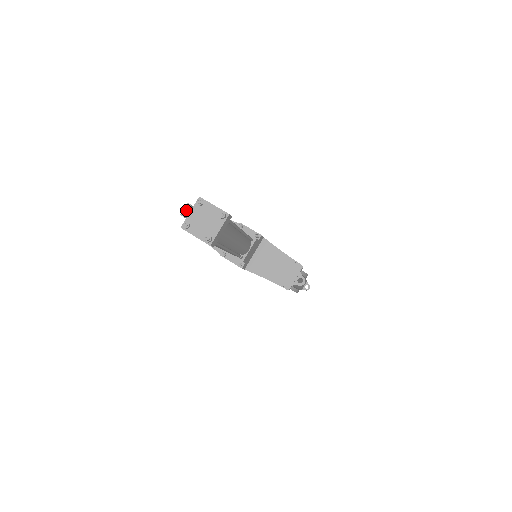
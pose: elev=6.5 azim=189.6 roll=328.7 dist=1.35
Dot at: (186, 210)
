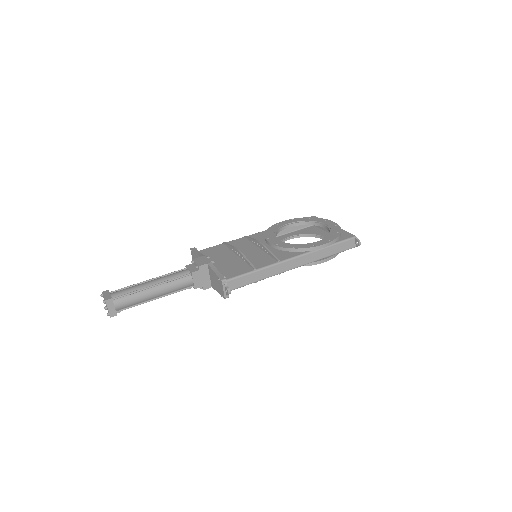
Dot at: occluded
